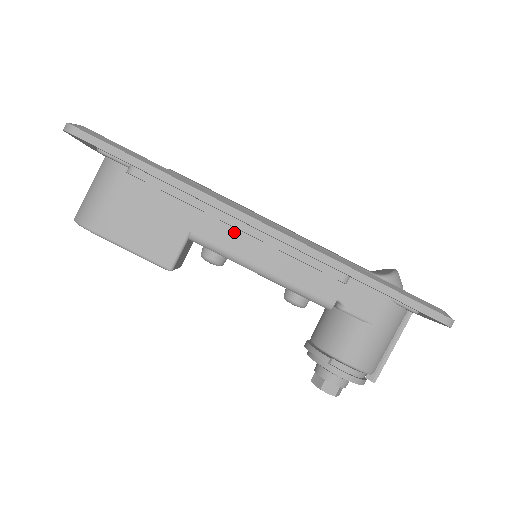
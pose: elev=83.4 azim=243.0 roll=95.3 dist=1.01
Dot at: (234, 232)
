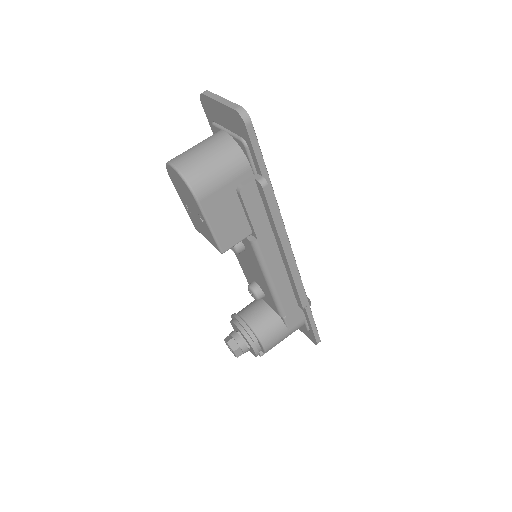
Dot at: (277, 252)
